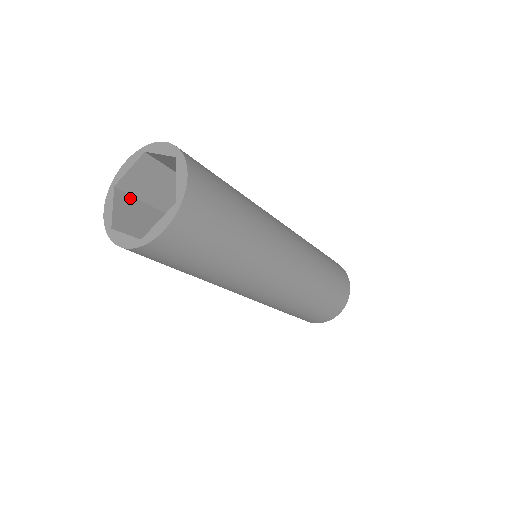
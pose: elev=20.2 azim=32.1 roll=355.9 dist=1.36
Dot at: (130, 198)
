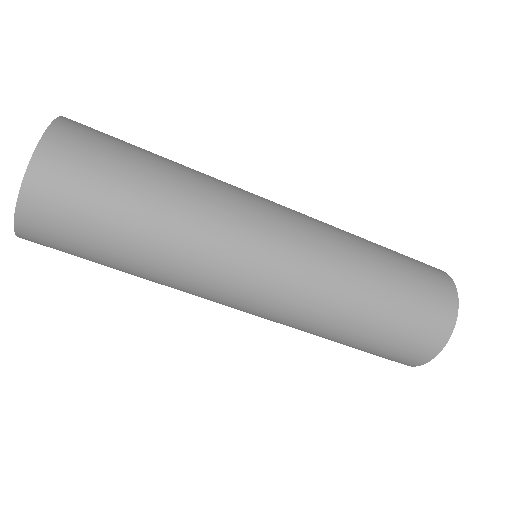
Dot at: occluded
